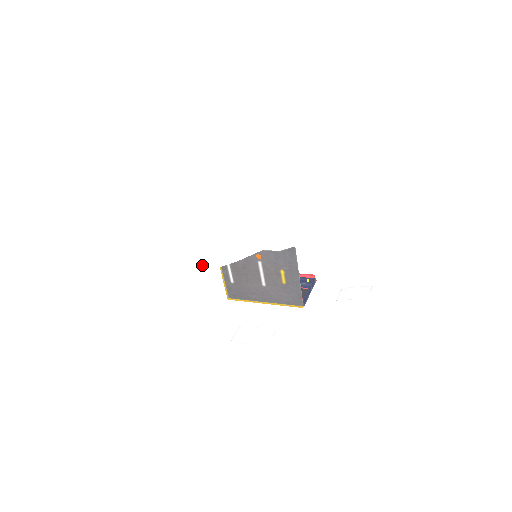
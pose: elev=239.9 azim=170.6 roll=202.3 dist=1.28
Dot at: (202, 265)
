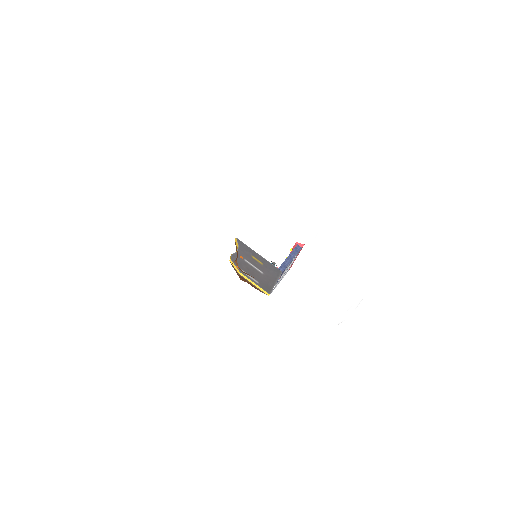
Dot at: occluded
